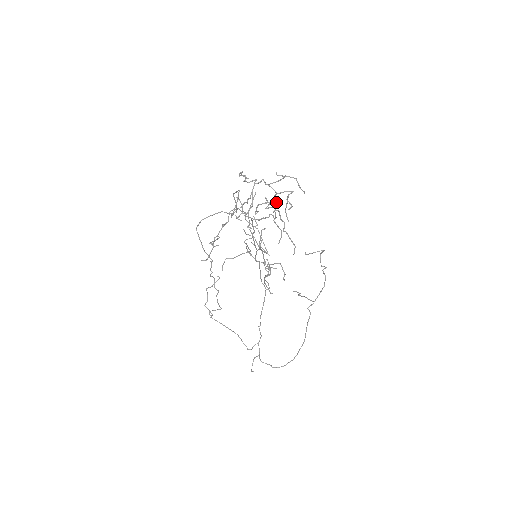
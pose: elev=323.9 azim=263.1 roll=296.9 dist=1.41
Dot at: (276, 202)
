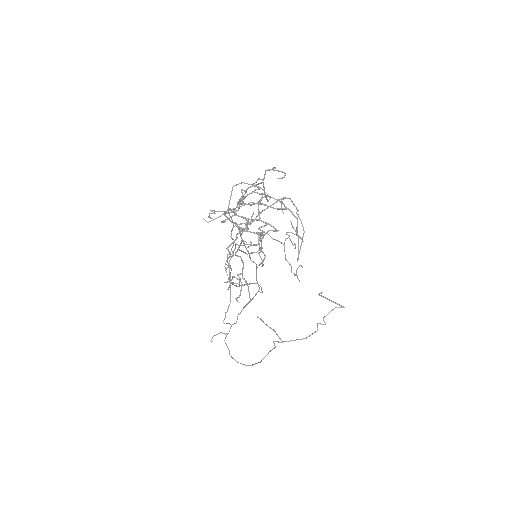
Dot at: (262, 226)
